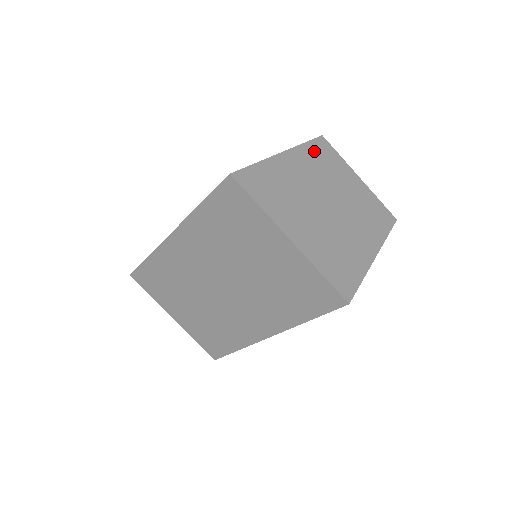
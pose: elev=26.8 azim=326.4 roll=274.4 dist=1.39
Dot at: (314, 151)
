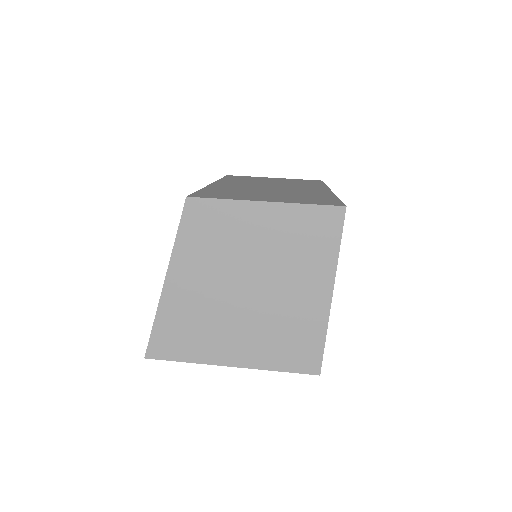
Dot at: (192, 233)
